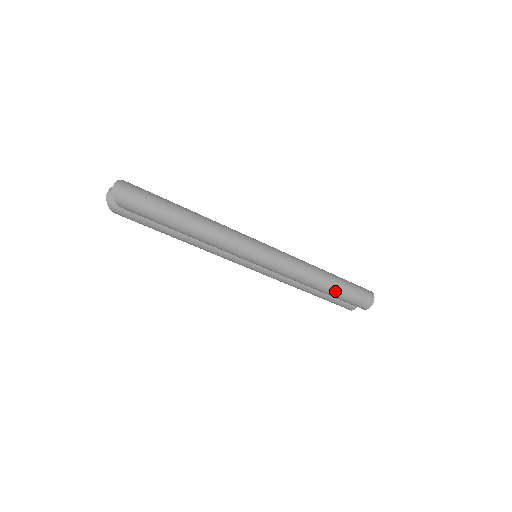
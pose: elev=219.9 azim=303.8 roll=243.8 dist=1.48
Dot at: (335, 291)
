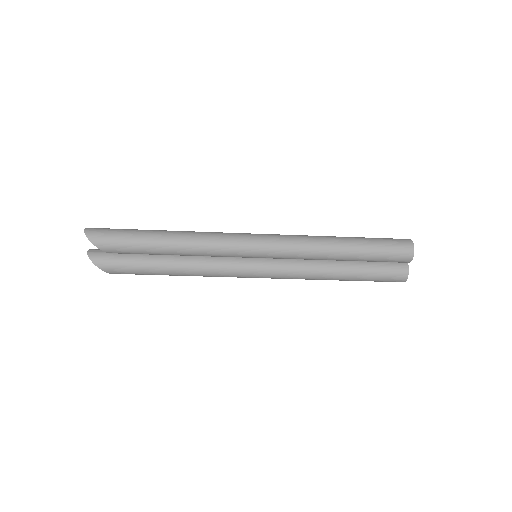
Dot at: (358, 246)
